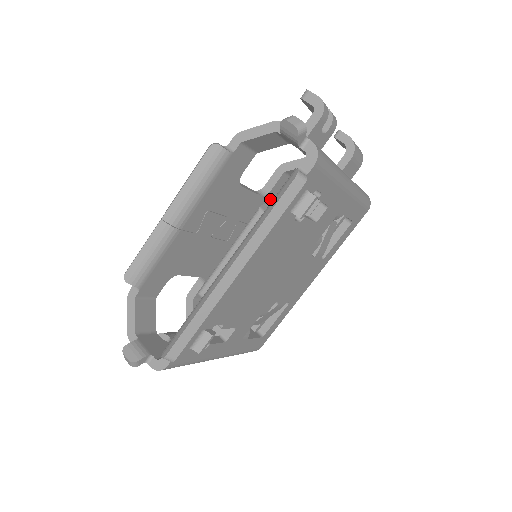
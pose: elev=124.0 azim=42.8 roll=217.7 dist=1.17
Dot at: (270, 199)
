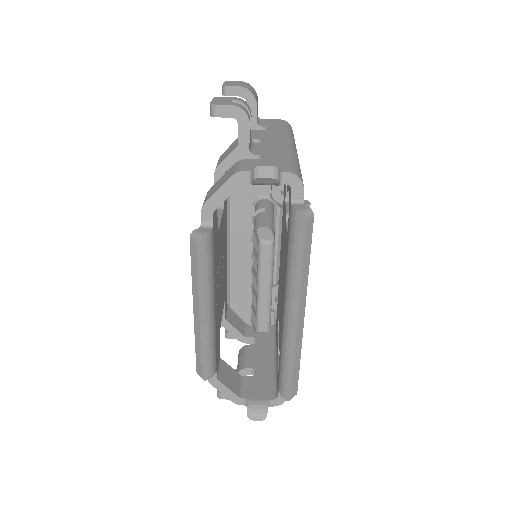
Dot at: (225, 201)
